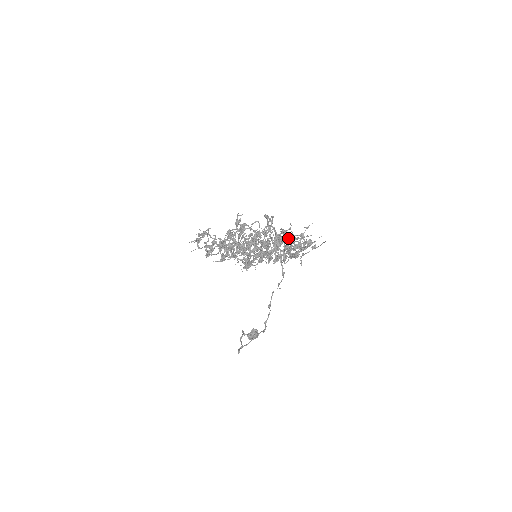
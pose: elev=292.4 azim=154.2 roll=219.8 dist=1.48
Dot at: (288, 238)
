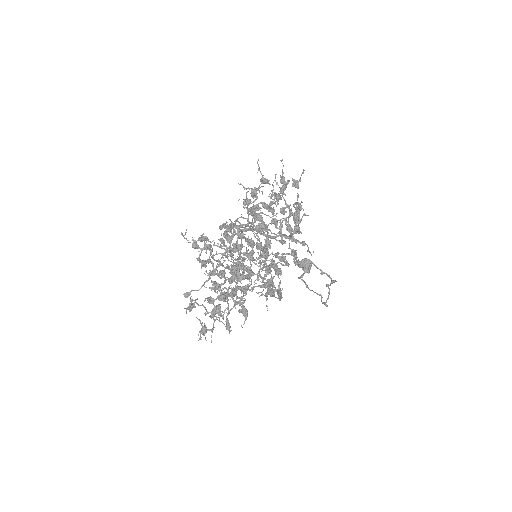
Dot at: (255, 199)
